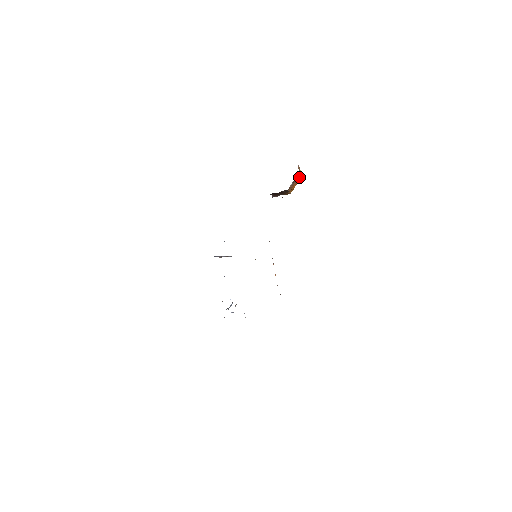
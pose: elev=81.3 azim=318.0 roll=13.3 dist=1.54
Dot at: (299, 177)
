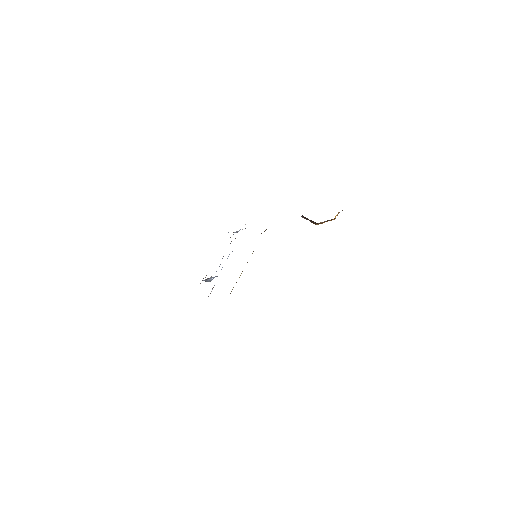
Dot at: (333, 219)
